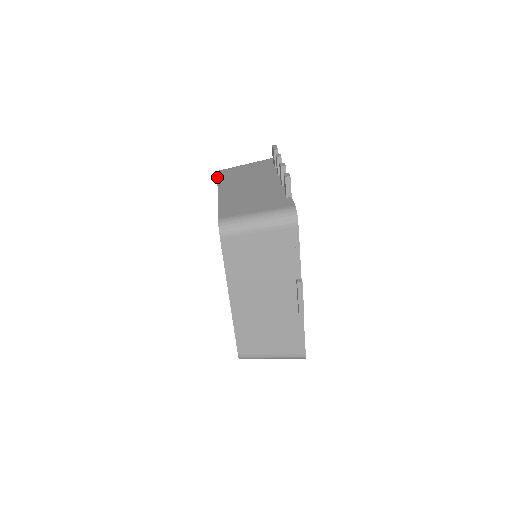
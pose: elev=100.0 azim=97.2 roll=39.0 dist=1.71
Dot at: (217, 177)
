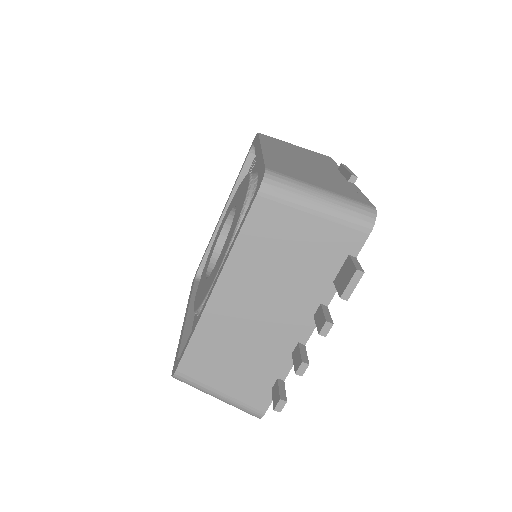
Dot at: (241, 227)
